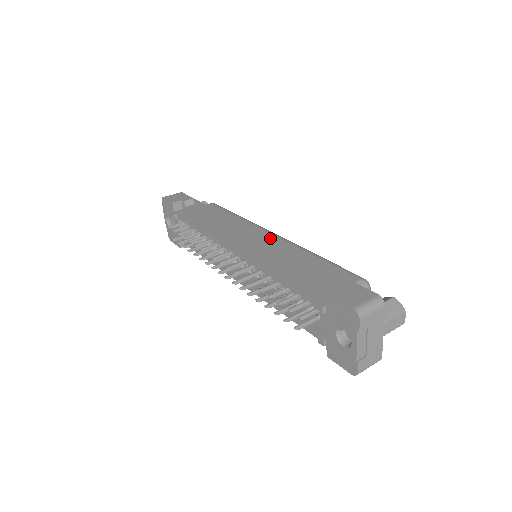
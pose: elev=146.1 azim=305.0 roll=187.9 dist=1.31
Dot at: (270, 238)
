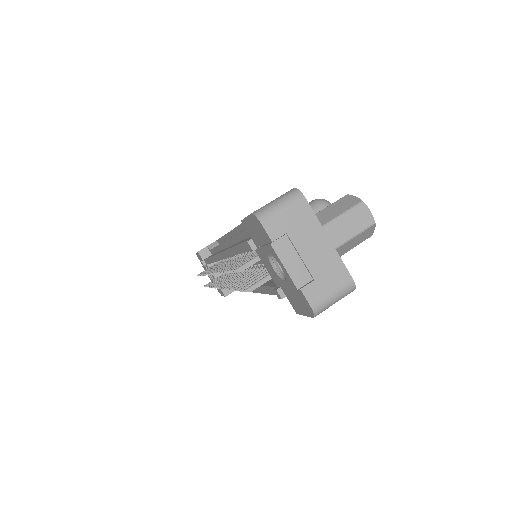
Dot at: occluded
